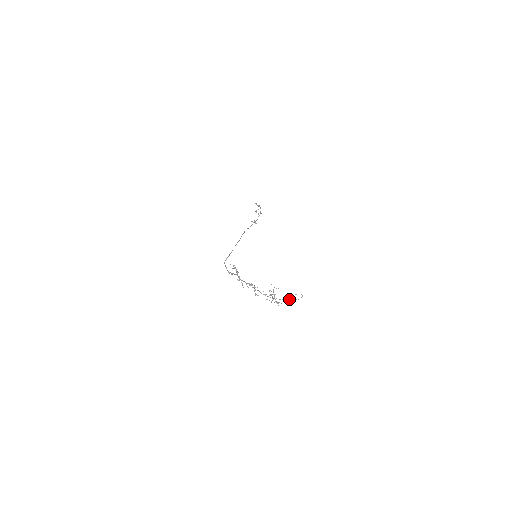
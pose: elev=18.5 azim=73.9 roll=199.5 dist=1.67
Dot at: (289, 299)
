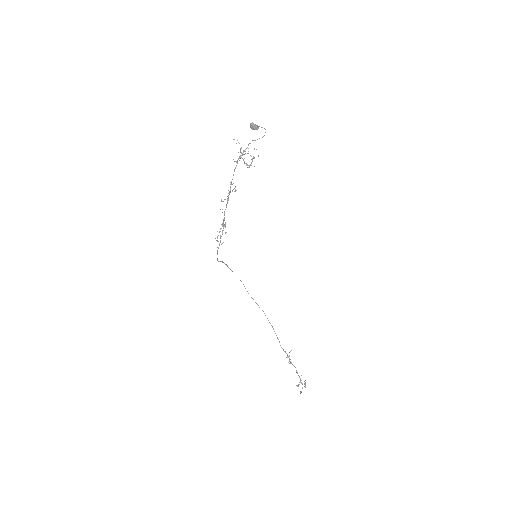
Dot at: (250, 127)
